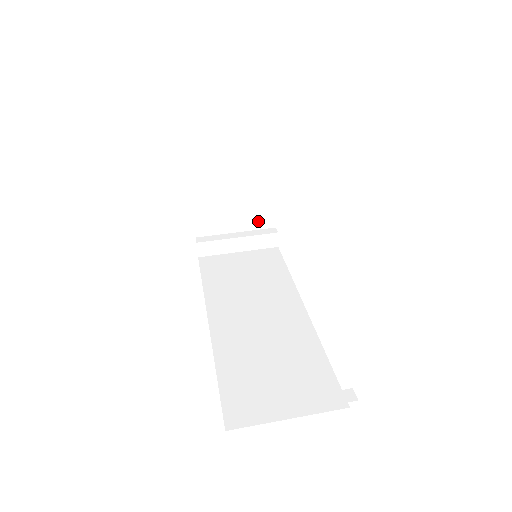
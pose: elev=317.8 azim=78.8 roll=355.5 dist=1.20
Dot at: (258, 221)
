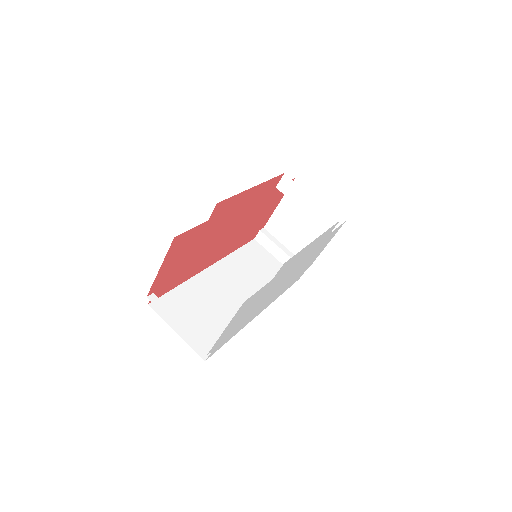
Dot at: occluded
